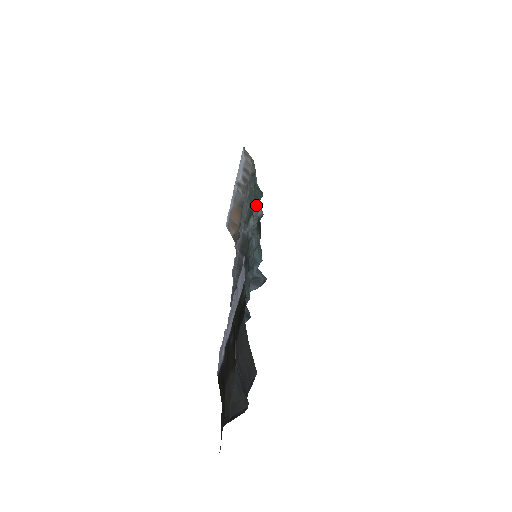
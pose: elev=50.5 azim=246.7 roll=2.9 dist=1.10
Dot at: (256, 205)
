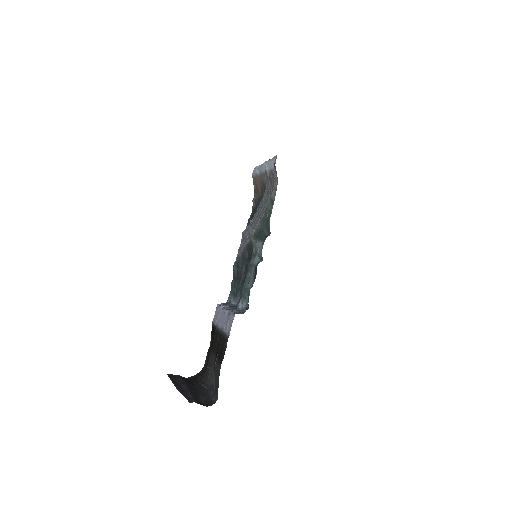
Dot at: (264, 237)
